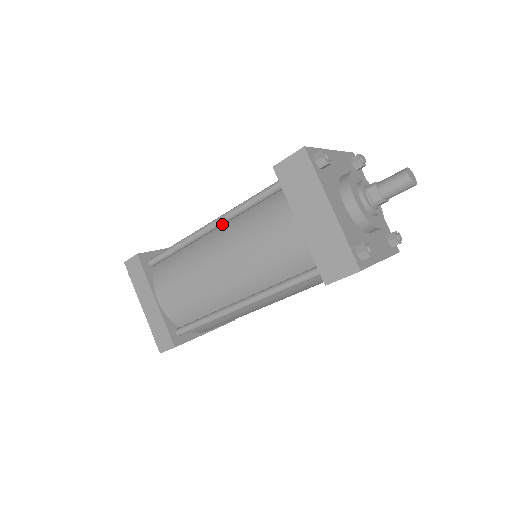
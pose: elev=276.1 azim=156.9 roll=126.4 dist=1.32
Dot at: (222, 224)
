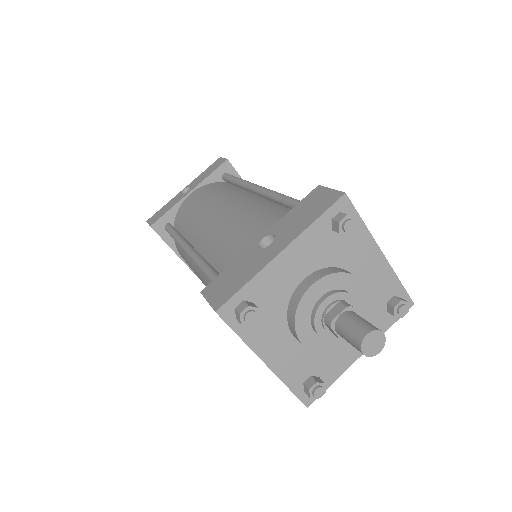
Dot at: occluded
